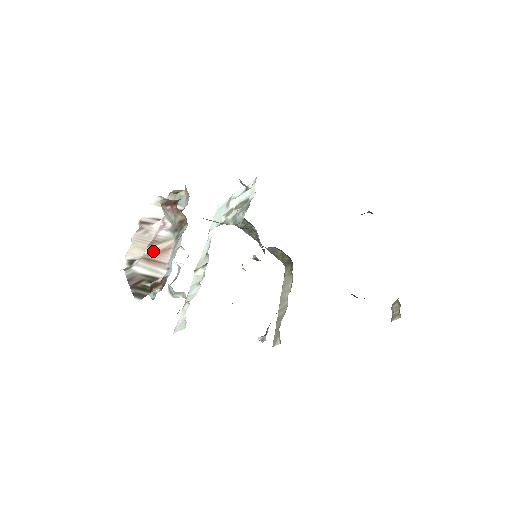
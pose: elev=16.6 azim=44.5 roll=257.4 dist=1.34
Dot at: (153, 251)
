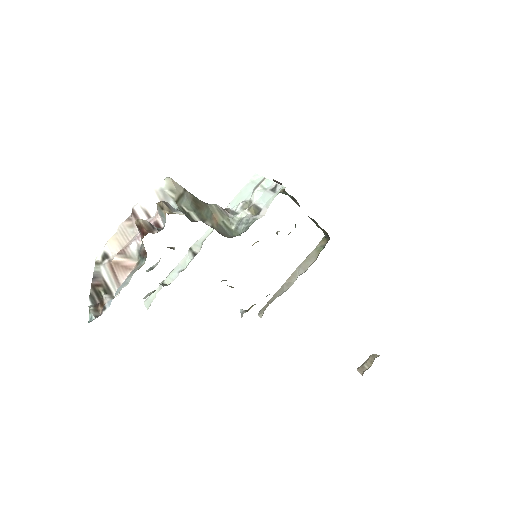
Dot at: (118, 262)
